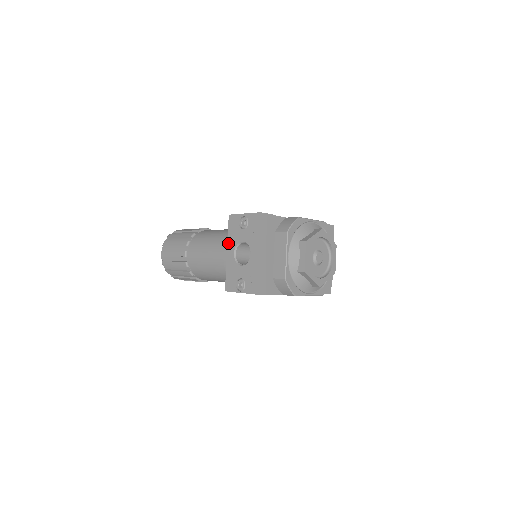
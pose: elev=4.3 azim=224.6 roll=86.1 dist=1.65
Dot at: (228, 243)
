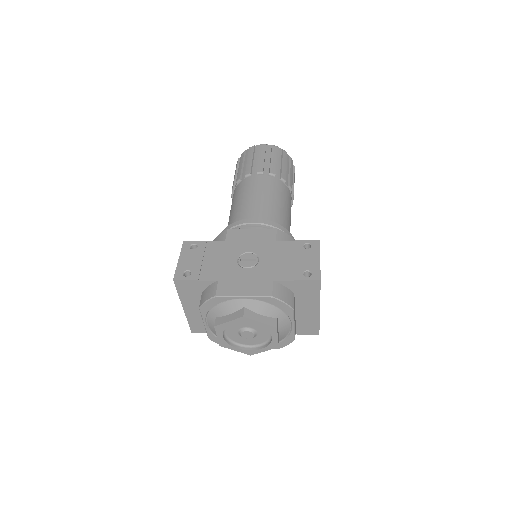
Dot at: occluded
